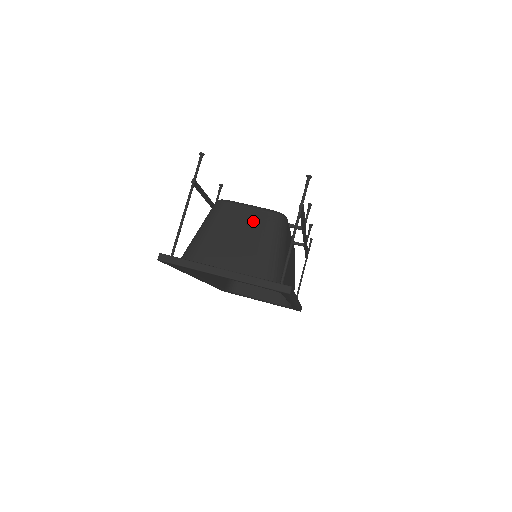
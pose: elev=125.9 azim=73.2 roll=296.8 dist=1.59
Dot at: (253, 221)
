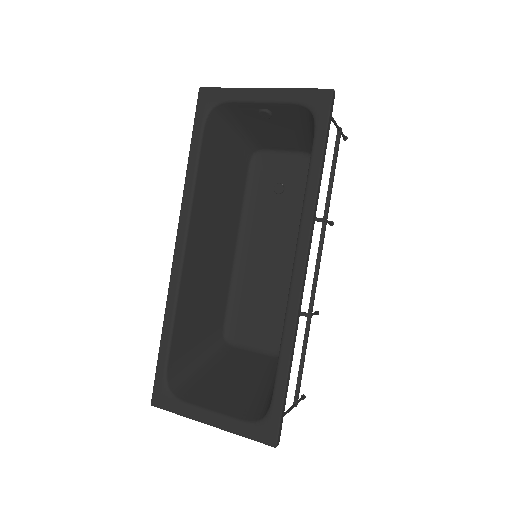
Dot at: (289, 140)
